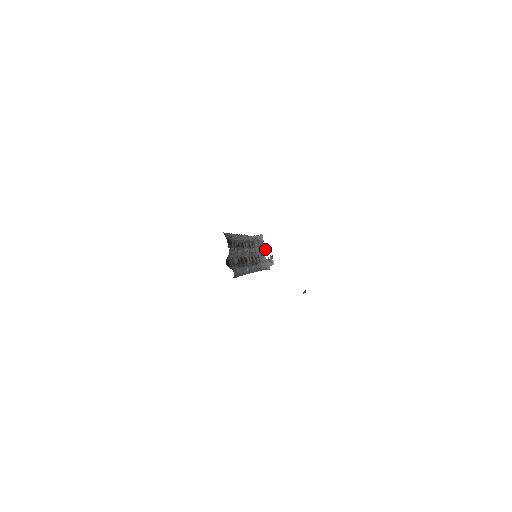
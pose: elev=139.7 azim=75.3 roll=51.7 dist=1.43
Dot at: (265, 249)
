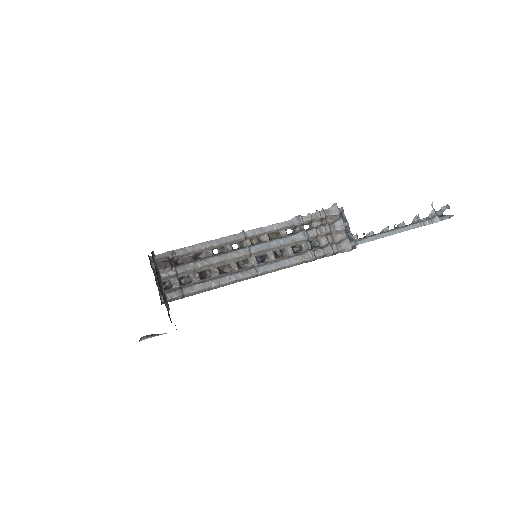
Dot at: (342, 223)
